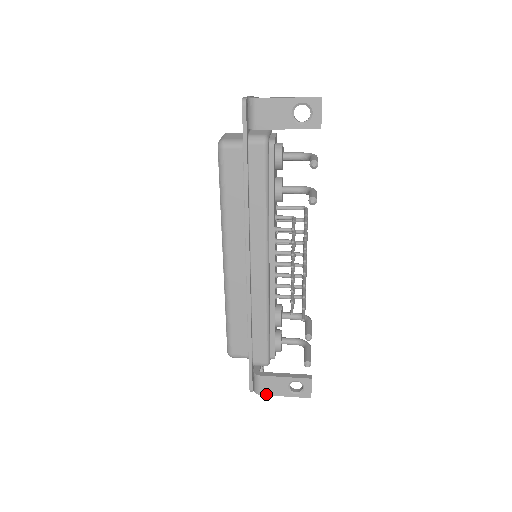
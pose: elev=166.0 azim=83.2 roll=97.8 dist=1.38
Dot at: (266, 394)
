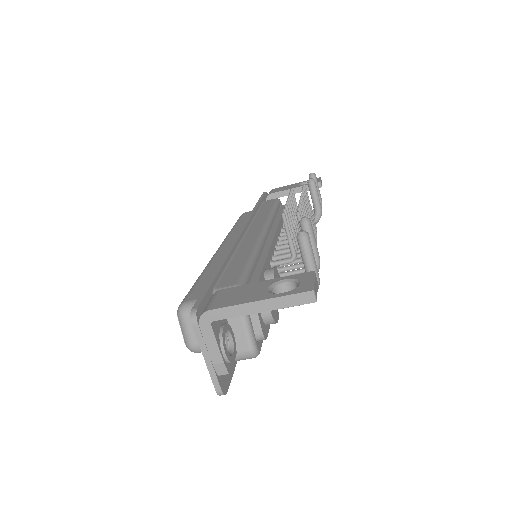
Dot at: (221, 307)
